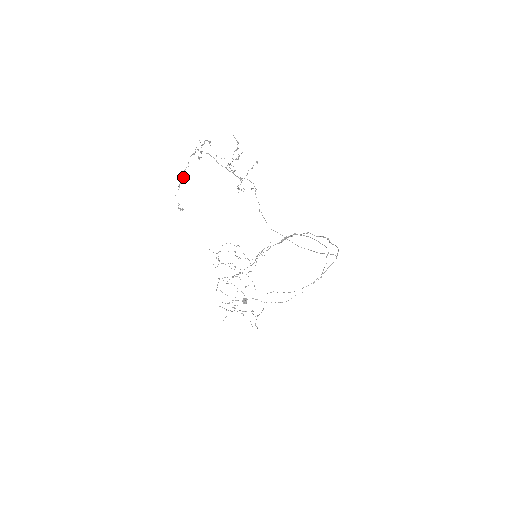
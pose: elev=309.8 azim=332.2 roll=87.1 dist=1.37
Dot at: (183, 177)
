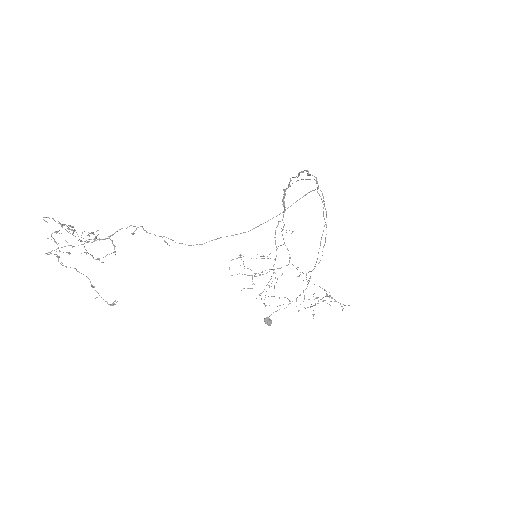
Dot at: occluded
